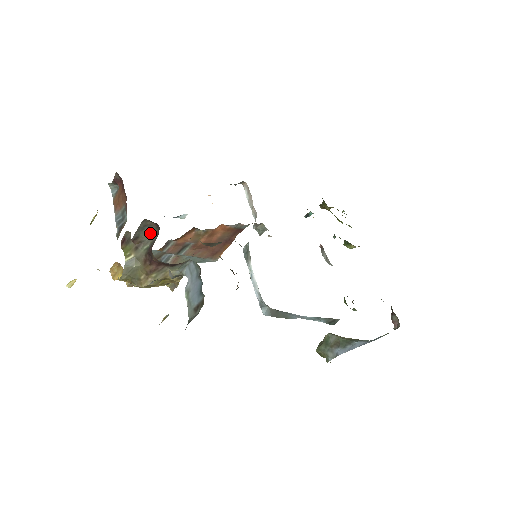
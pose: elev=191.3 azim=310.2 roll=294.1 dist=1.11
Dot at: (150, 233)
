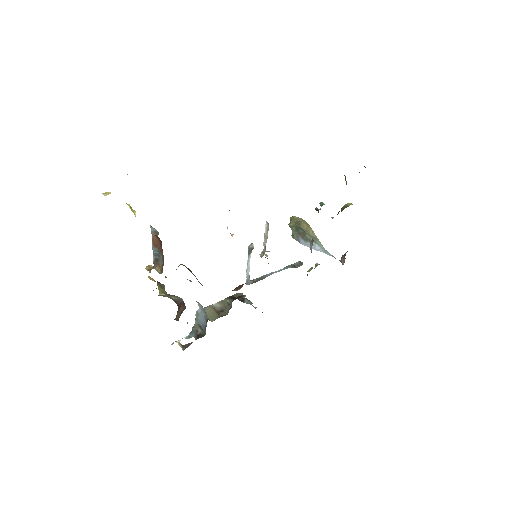
Dot at: (179, 298)
